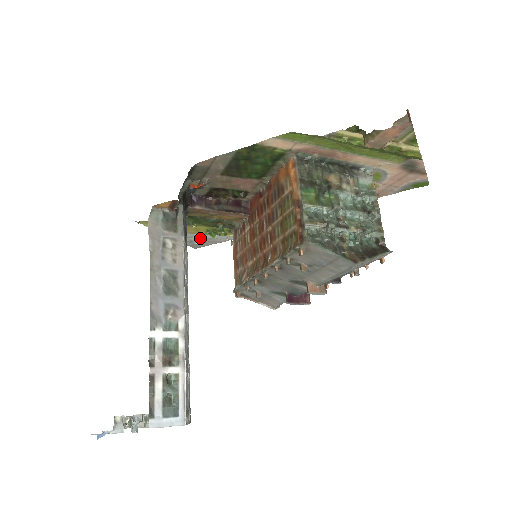
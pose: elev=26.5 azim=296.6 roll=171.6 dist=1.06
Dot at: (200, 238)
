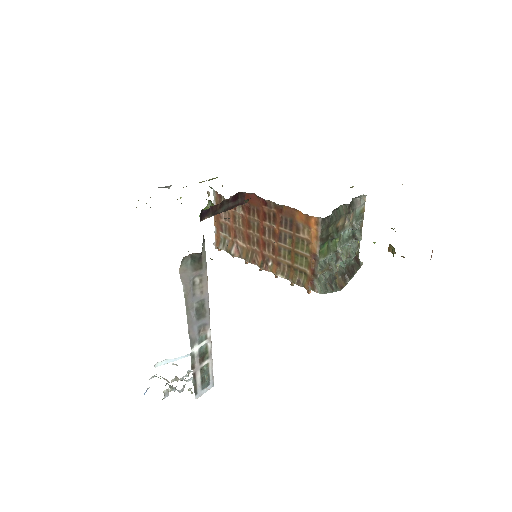
Dot at: occluded
